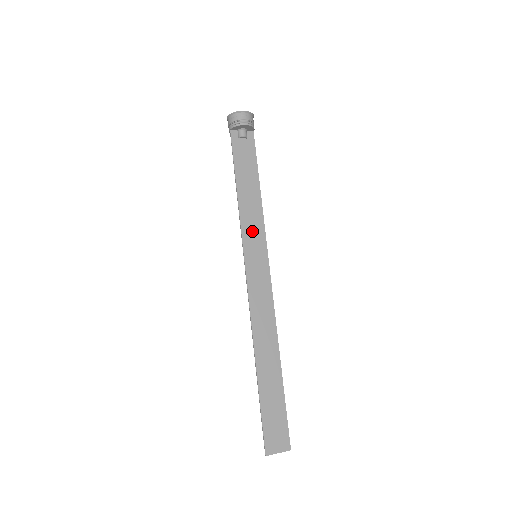
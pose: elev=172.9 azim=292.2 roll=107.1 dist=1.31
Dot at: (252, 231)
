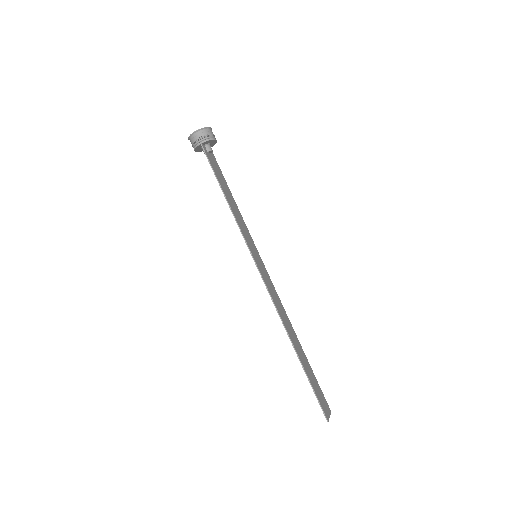
Dot at: (246, 234)
